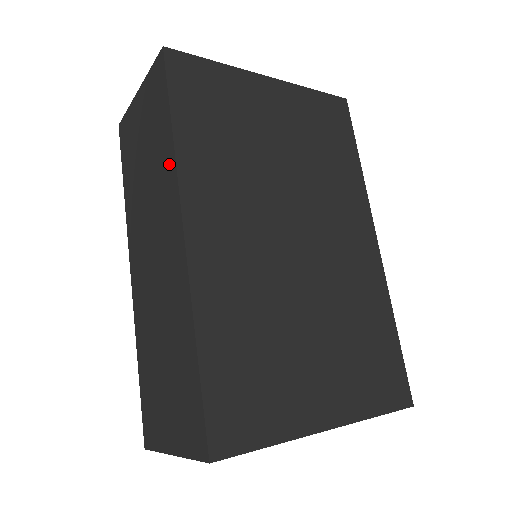
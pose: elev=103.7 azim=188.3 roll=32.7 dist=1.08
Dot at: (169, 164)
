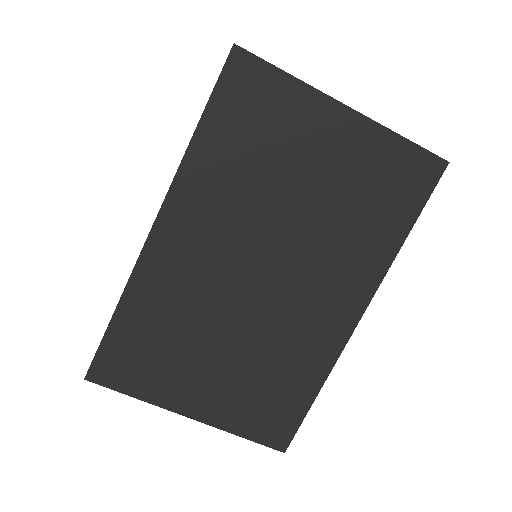
Dot at: occluded
